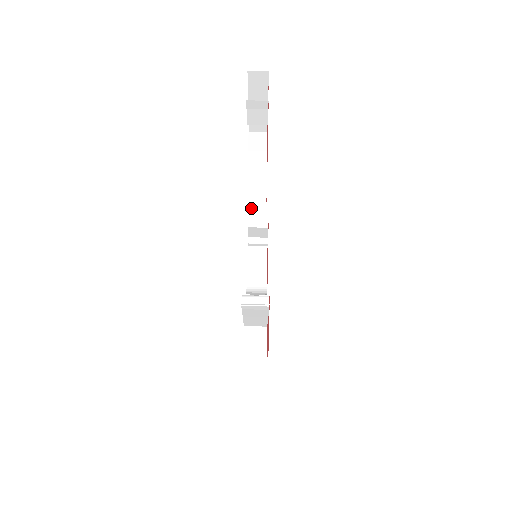
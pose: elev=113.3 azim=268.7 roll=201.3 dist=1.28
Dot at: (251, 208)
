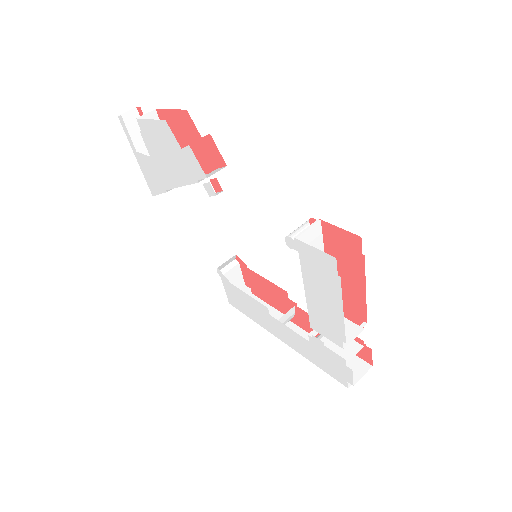
Dot at: (215, 193)
